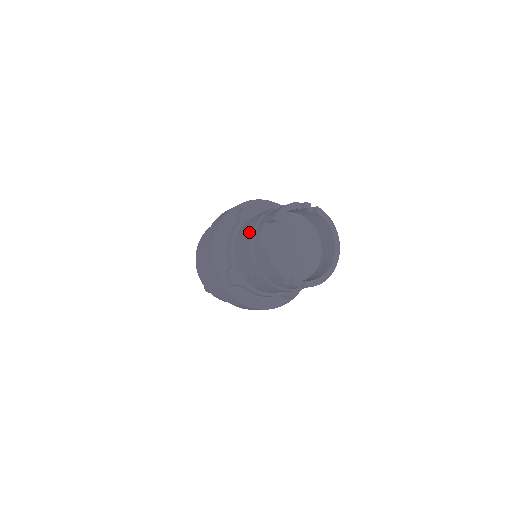
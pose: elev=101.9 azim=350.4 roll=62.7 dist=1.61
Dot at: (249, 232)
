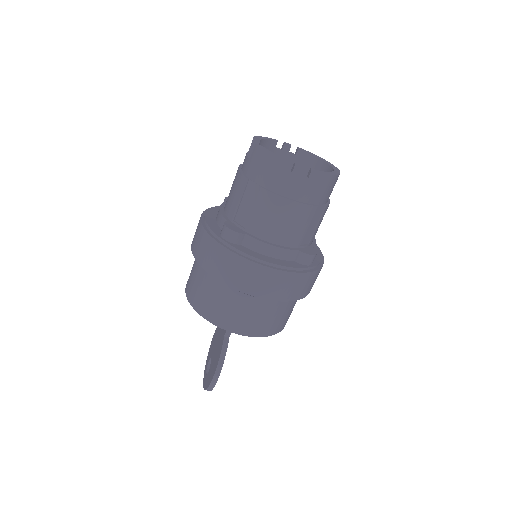
Dot at: occluded
